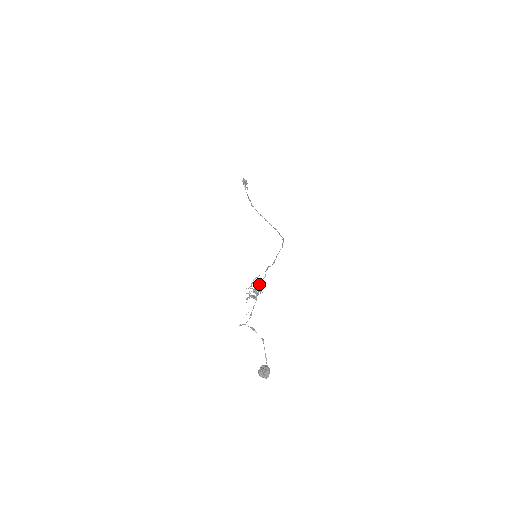
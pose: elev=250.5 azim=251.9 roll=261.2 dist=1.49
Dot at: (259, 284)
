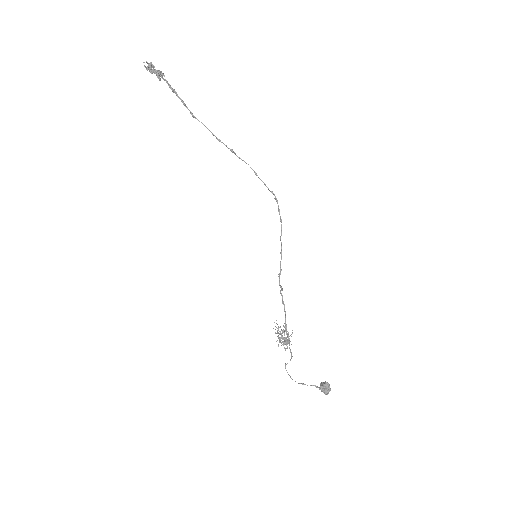
Dot at: occluded
